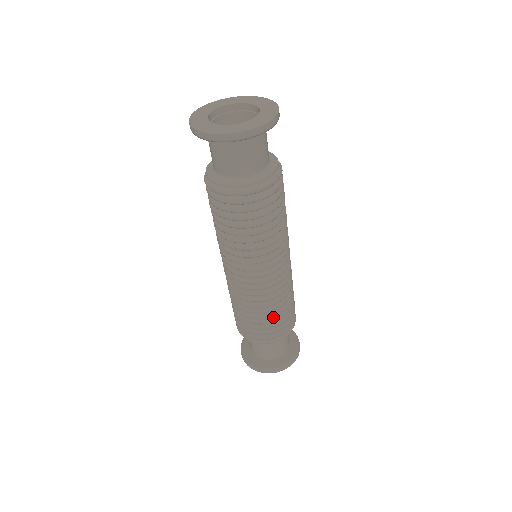
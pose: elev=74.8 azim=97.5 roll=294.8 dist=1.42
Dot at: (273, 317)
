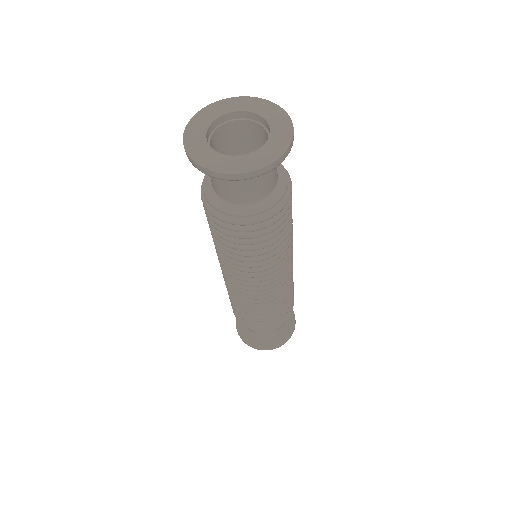
Dot at: (284, 304)
